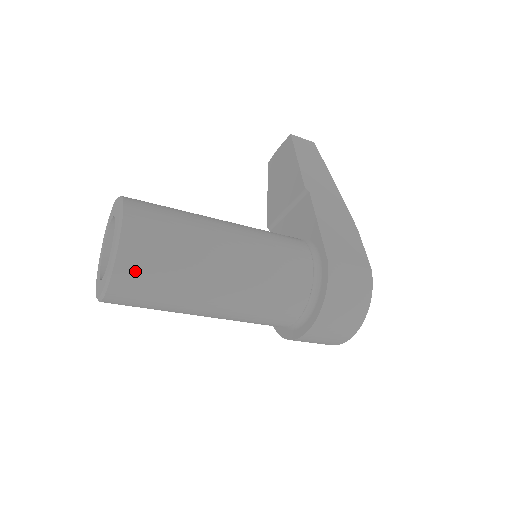
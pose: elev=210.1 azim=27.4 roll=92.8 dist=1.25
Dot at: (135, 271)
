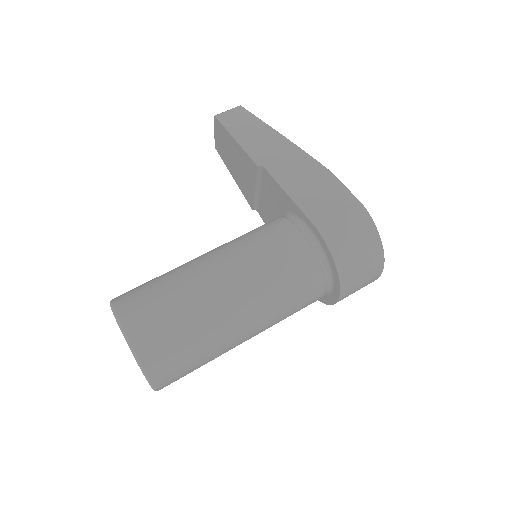
Dot at: (163, 360)
